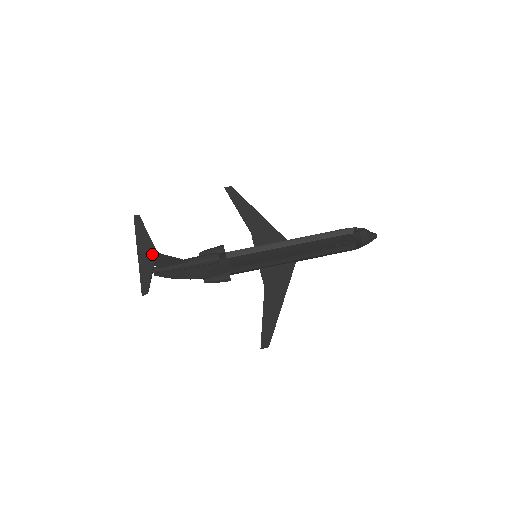
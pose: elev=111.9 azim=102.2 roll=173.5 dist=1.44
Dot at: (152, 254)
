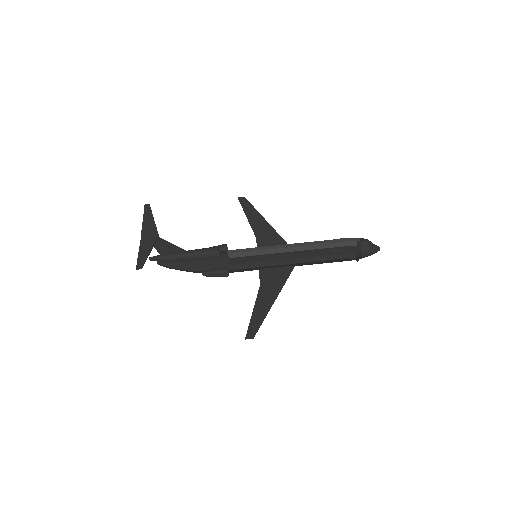
Dot at: (154, 237)
